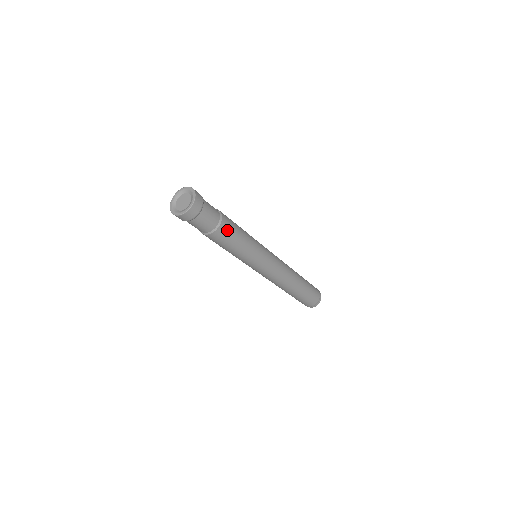
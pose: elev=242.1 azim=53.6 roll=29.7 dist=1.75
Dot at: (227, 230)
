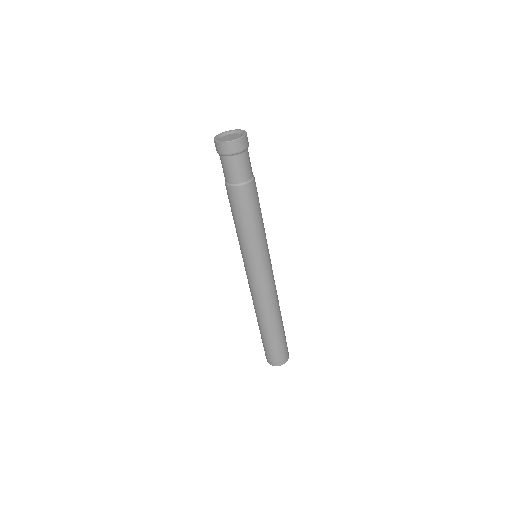
Dot at: (250, 195)
